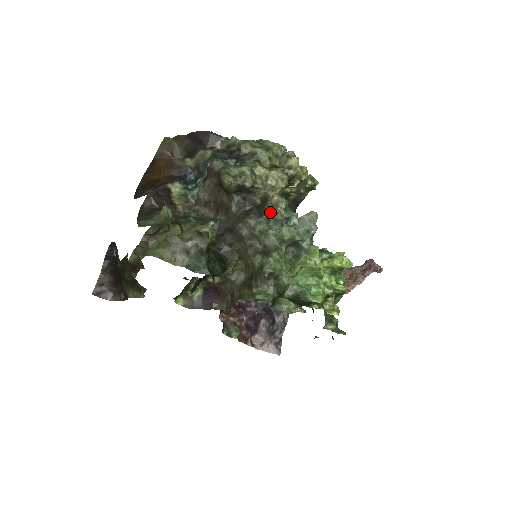
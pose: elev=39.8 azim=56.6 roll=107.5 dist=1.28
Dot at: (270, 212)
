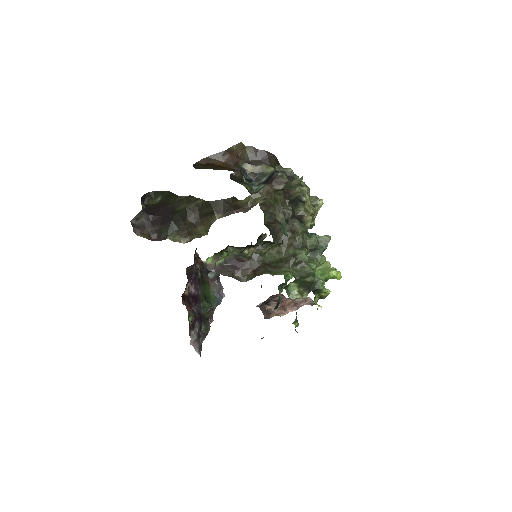
Dot at: occluded
